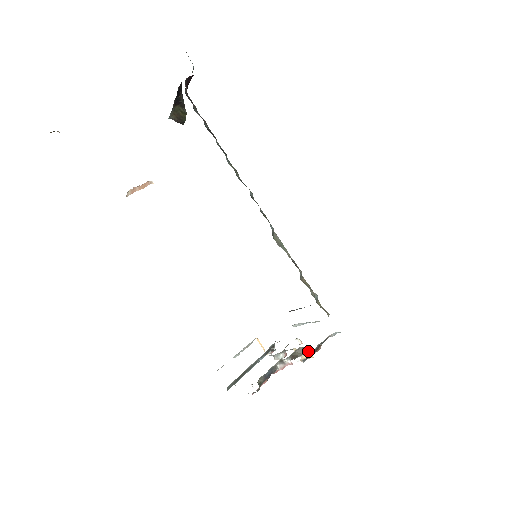
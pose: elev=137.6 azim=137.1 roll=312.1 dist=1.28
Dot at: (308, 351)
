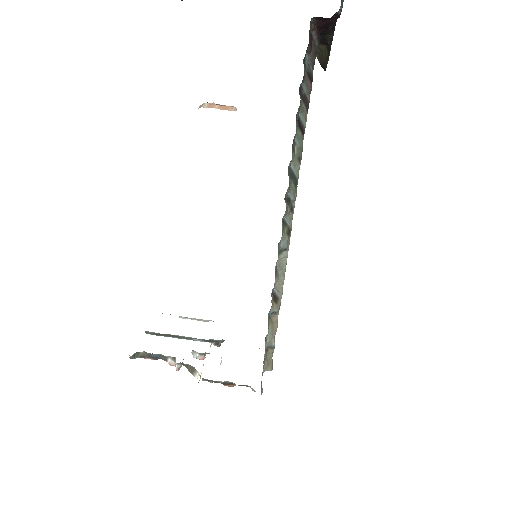
Dot at: occluded
